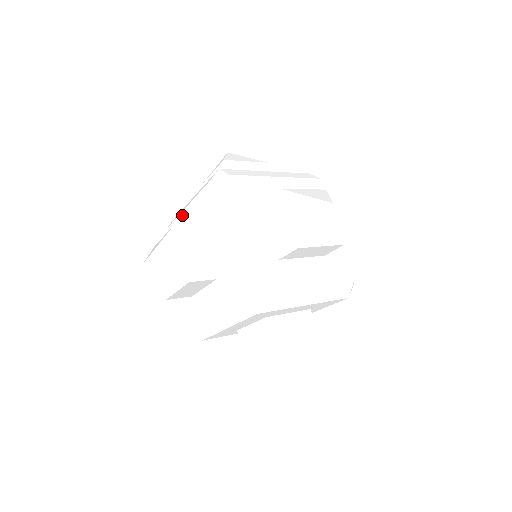
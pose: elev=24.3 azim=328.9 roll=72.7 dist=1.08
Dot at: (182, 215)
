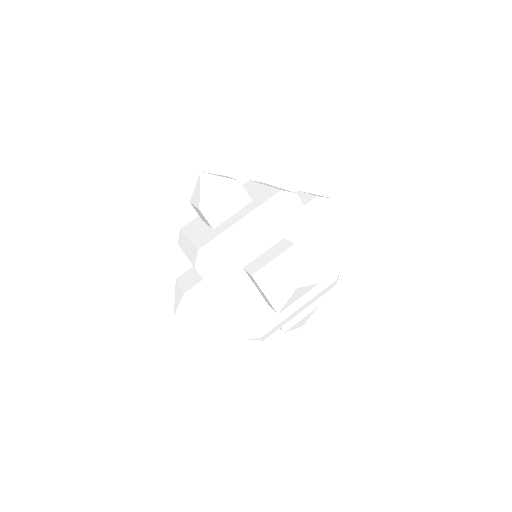
Dot at: occluded
